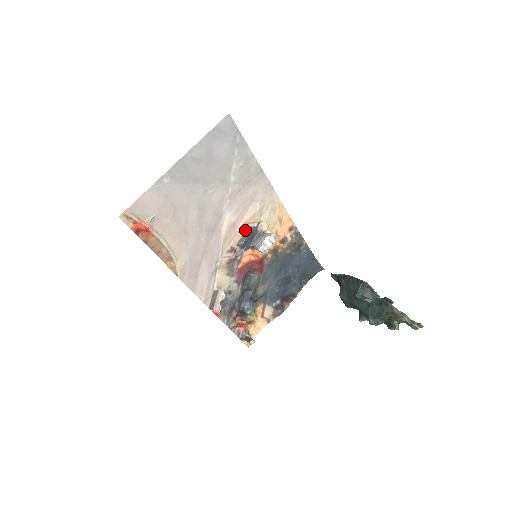
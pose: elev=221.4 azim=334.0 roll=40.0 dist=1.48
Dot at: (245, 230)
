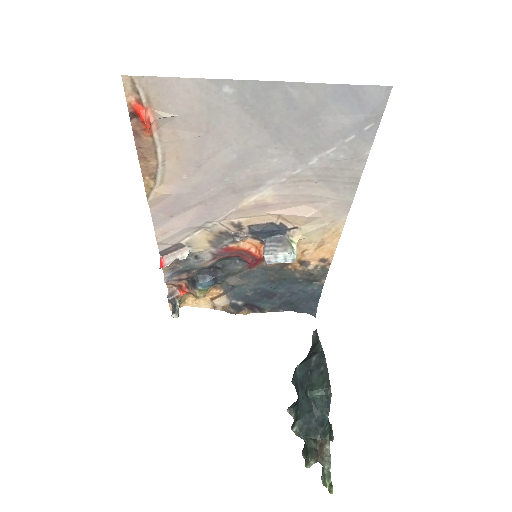
Dot at: (273, 221)
